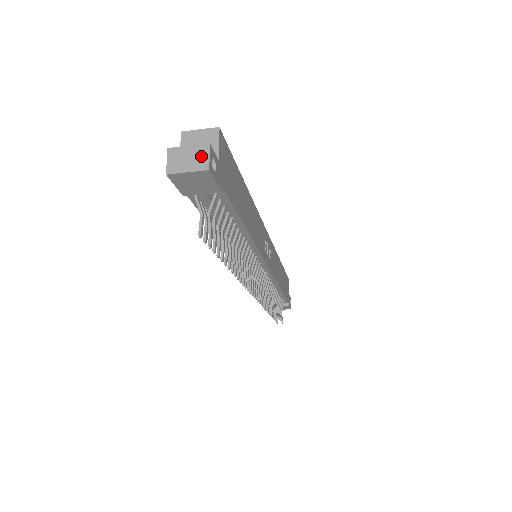
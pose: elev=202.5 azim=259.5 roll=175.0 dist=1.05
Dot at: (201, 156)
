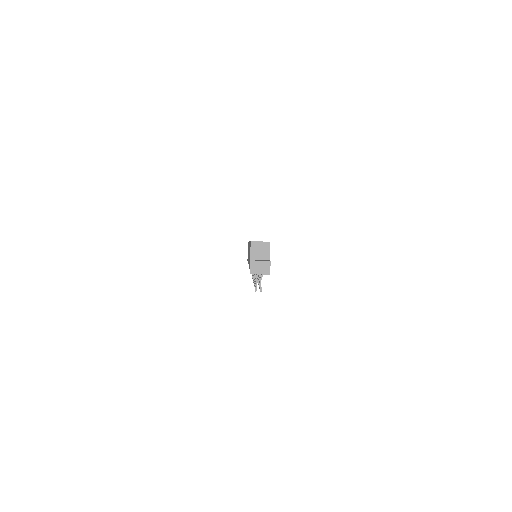
Dot at: (266, 267)
